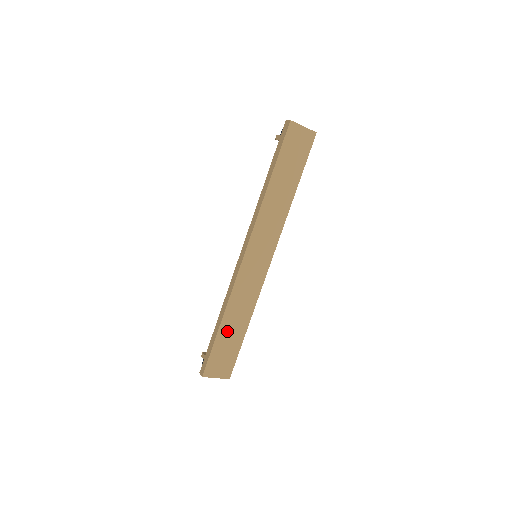
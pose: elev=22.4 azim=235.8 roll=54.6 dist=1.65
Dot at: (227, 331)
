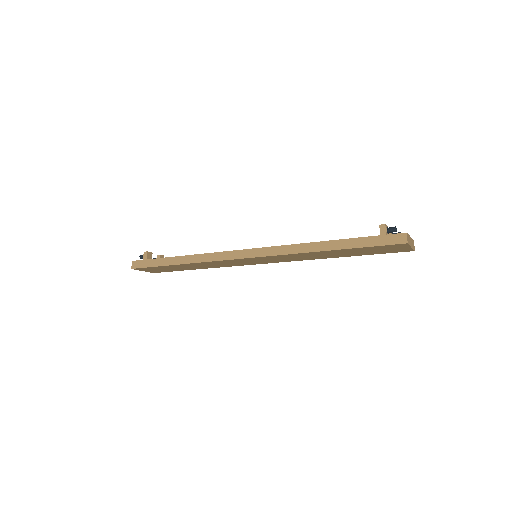
Dot at: (179, 266)
